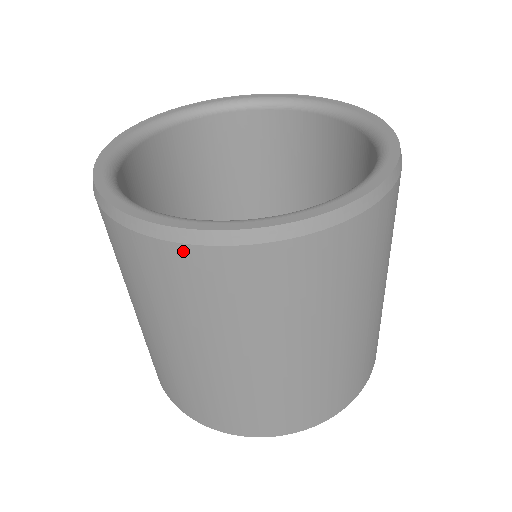
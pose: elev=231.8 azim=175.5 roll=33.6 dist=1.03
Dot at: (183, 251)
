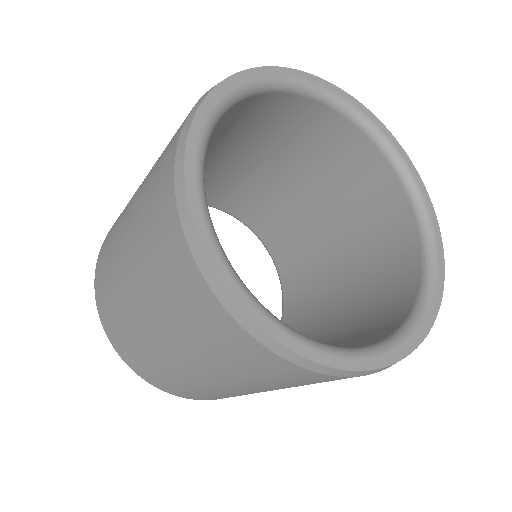
Dot at: (189, 261)
